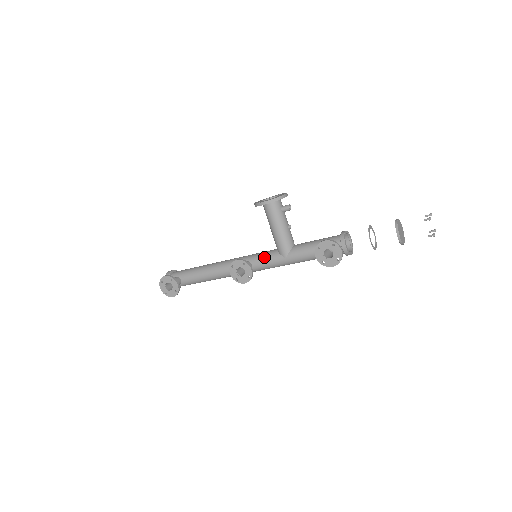
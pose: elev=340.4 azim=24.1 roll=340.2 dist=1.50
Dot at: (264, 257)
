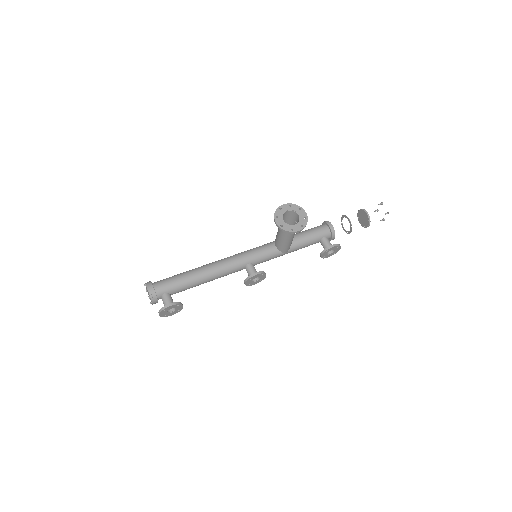
Dot at: (267, 257)
